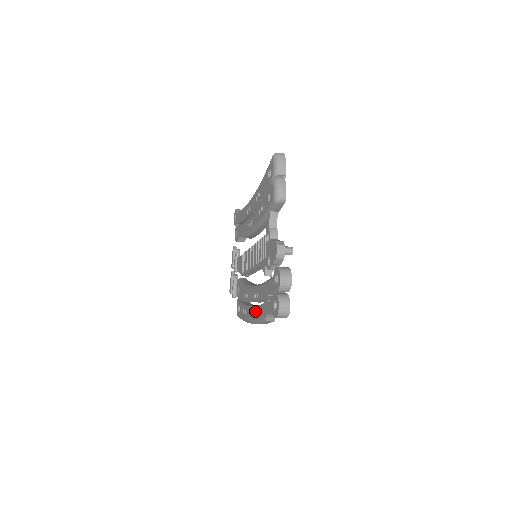
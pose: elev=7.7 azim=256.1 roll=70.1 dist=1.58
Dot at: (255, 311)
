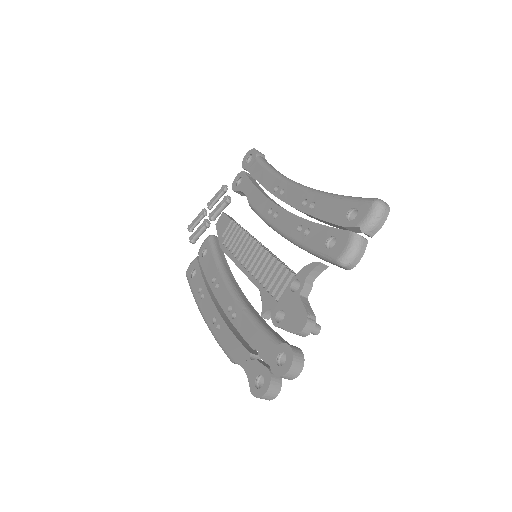
Dot at: (220, 325)
